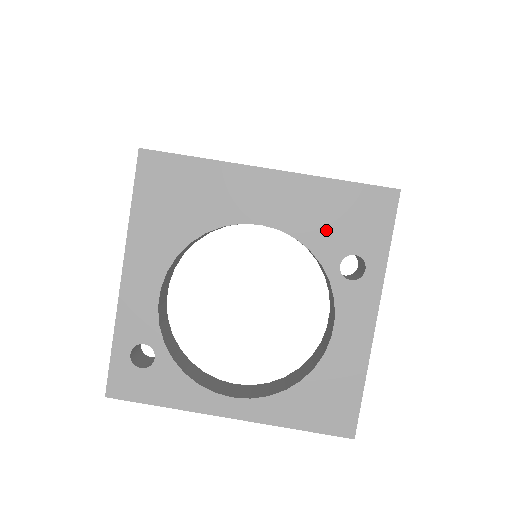
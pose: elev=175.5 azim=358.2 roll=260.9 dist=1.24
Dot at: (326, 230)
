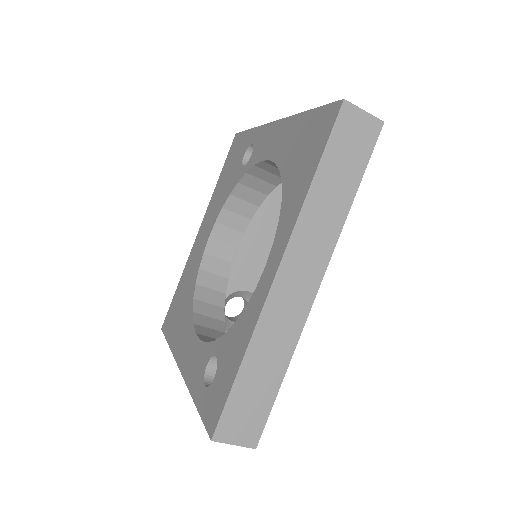
Dot at: (228, 183)
